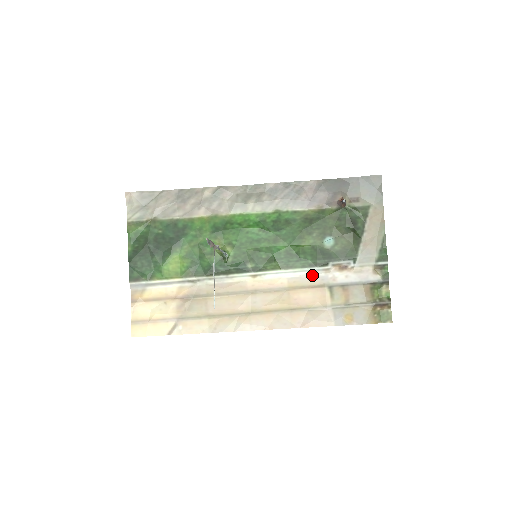
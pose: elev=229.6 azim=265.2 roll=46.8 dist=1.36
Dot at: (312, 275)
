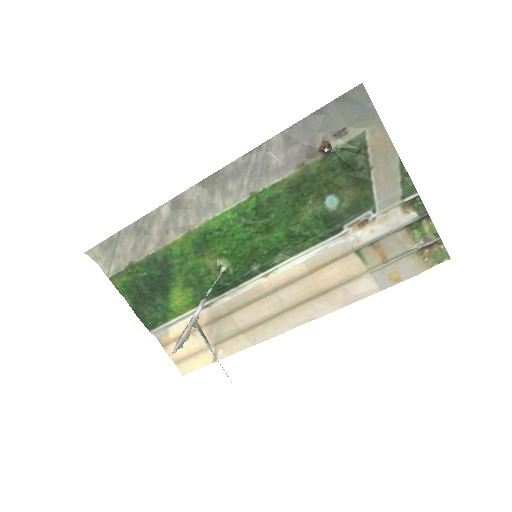
Dot at: (330, 247)
